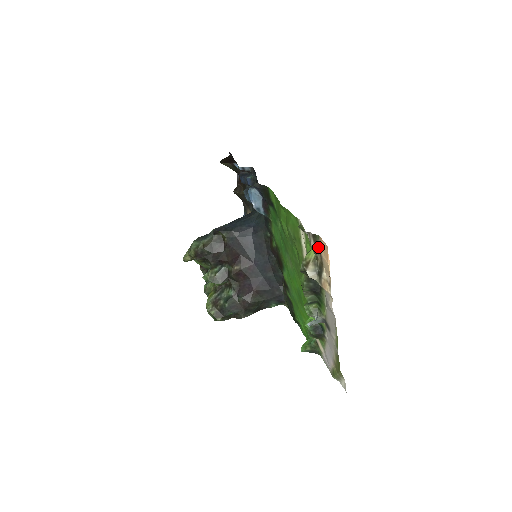
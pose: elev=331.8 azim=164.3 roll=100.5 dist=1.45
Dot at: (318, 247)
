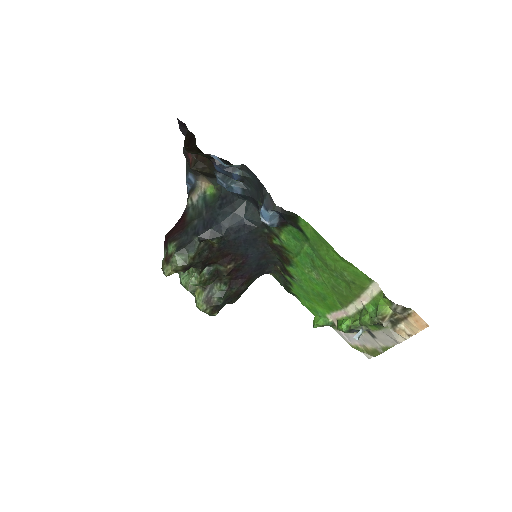
Dot at: (404, 313)
